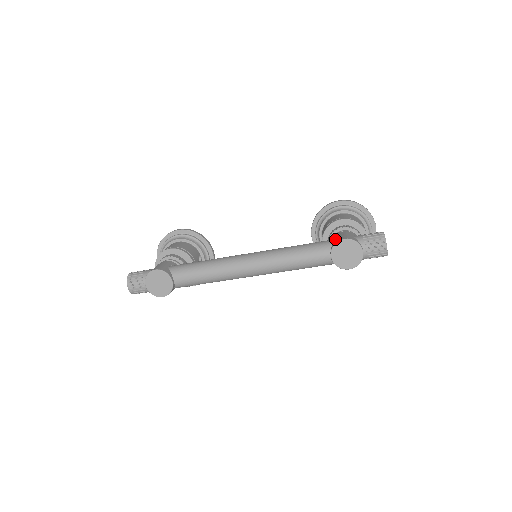
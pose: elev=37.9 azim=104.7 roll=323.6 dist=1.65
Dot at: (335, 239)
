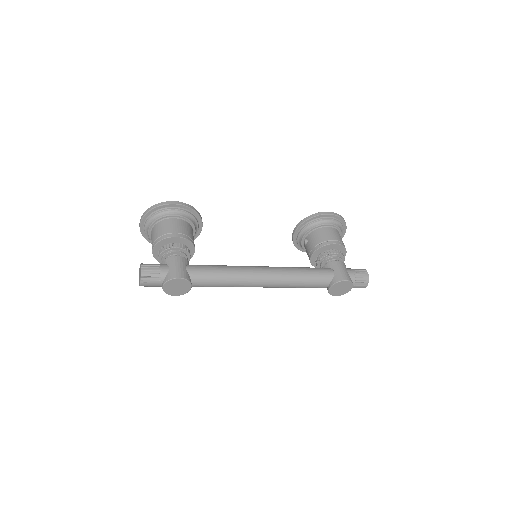
Dot at: (335, 273)
